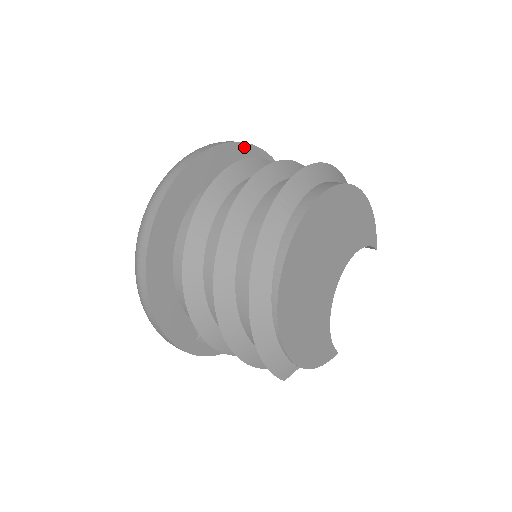
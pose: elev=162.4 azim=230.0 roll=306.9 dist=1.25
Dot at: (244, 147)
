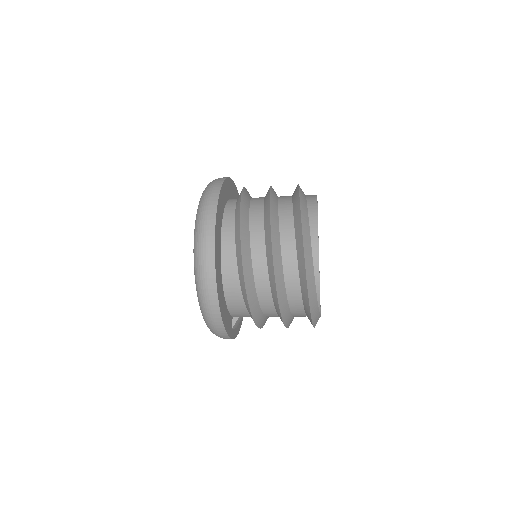
Dot at: (227, 181)
